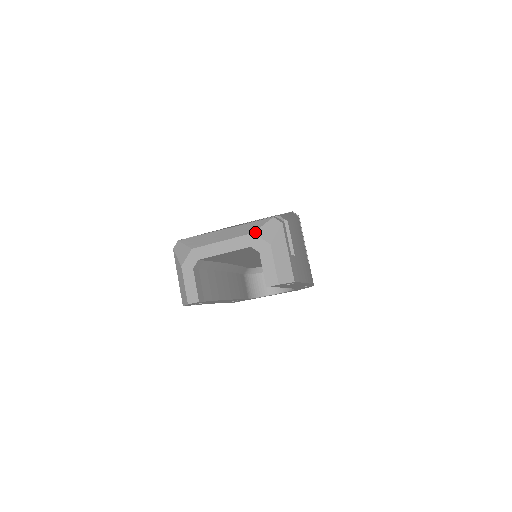
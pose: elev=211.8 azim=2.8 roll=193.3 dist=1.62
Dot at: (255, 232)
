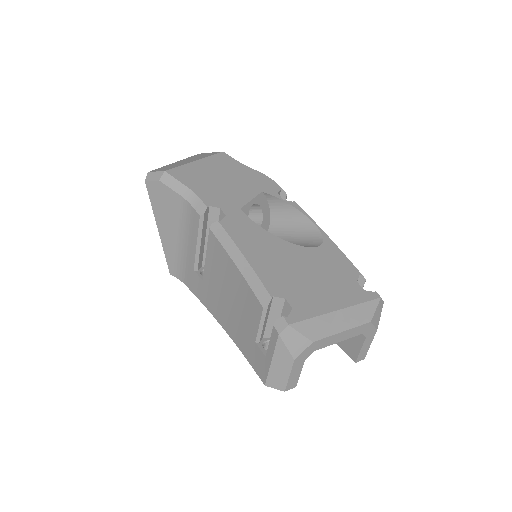
Dot at: (372, 320)
